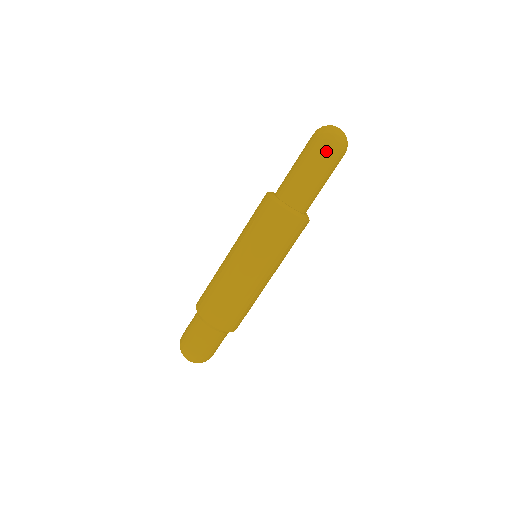
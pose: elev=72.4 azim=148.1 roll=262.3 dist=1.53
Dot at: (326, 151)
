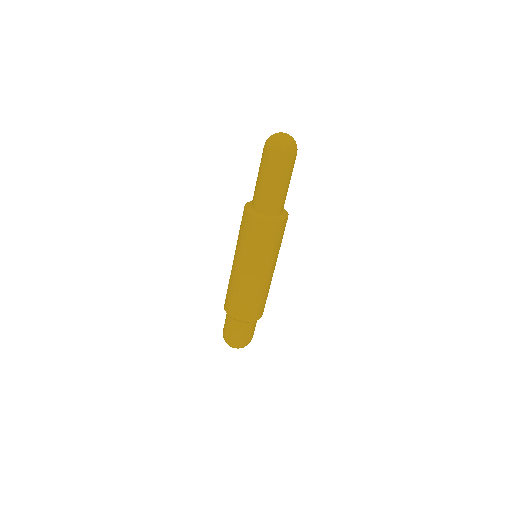
Dot at: (290, 162)
